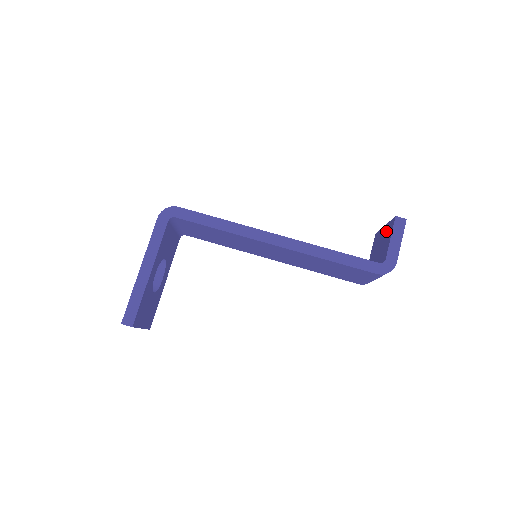
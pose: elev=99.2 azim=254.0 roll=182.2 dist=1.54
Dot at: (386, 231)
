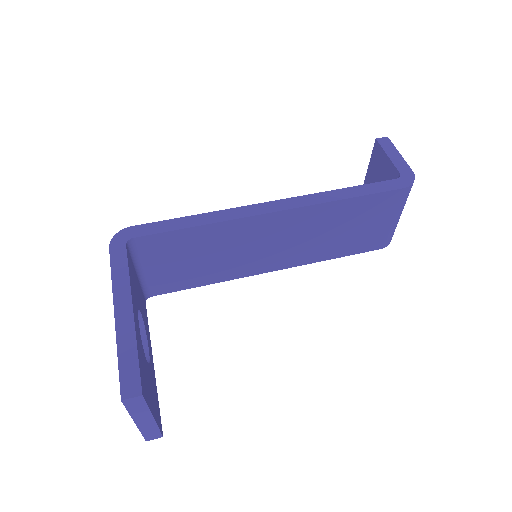
Dot at: (374, 167)
